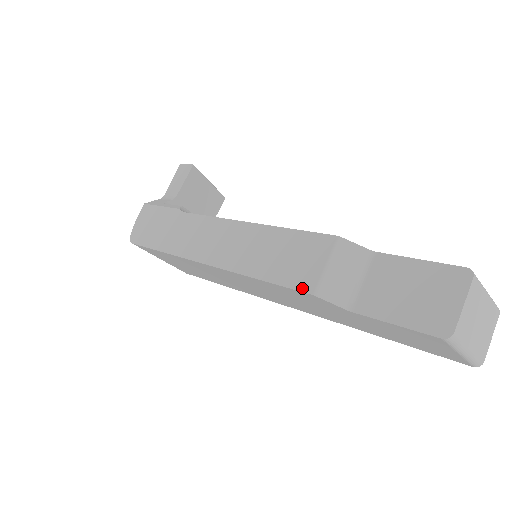
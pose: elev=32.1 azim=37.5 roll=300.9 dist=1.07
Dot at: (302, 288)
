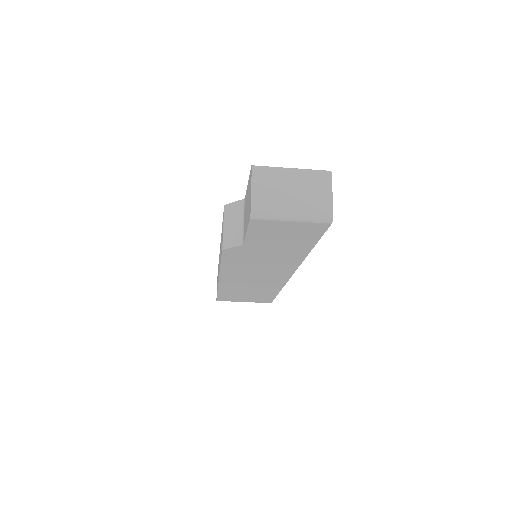
Dot at: occluded
